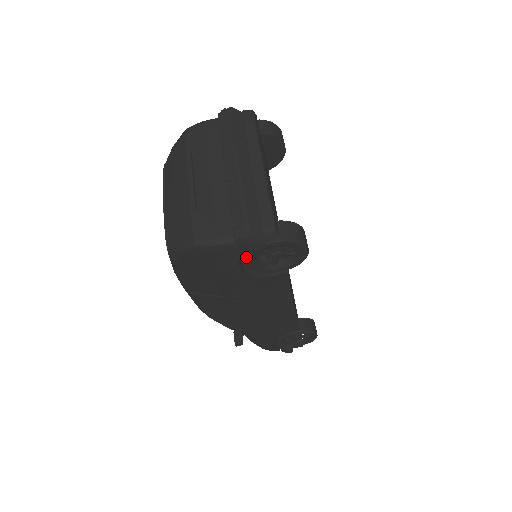
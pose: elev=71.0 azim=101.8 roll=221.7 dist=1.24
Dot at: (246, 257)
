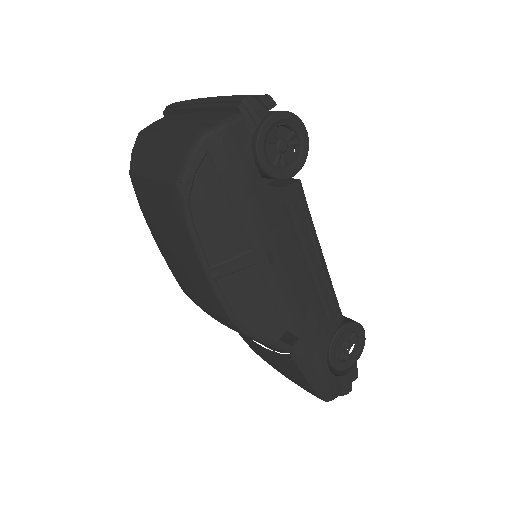
Dot at: (256, 148)
